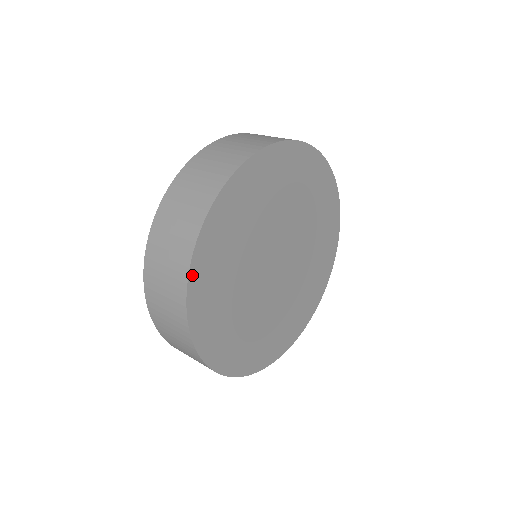
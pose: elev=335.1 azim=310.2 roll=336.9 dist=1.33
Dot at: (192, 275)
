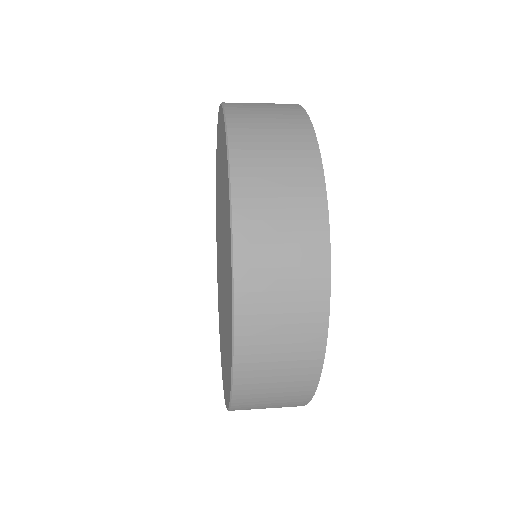
Dot at: (326, 318)
